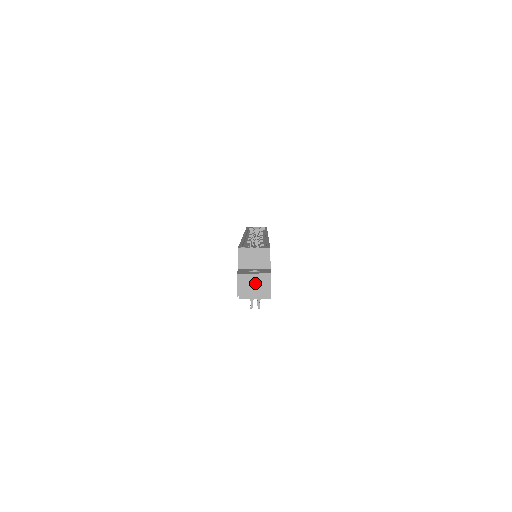
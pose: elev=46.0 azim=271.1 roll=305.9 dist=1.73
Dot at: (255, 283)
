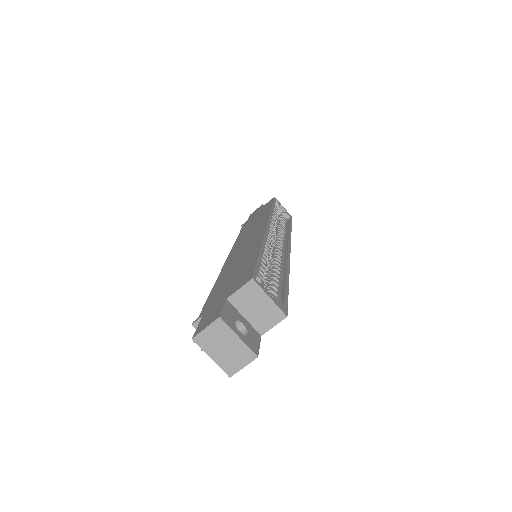
Dot at: (228, 347)
